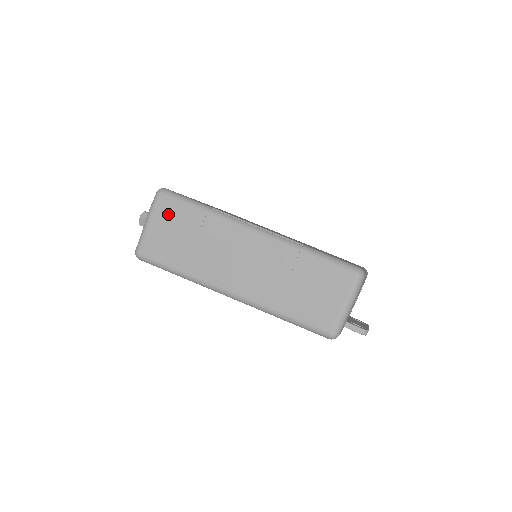
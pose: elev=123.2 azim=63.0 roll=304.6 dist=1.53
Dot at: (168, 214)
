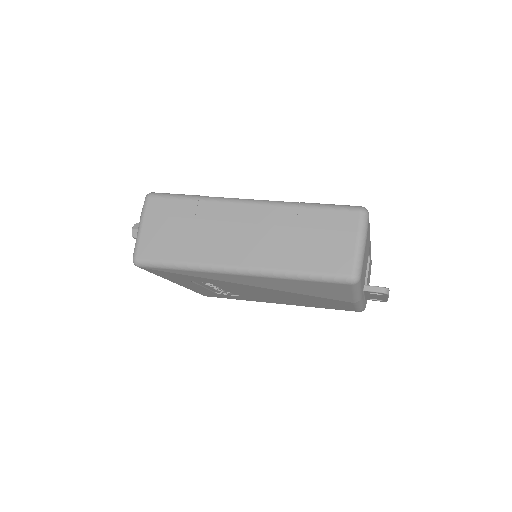
Dot at: (160, 212)
